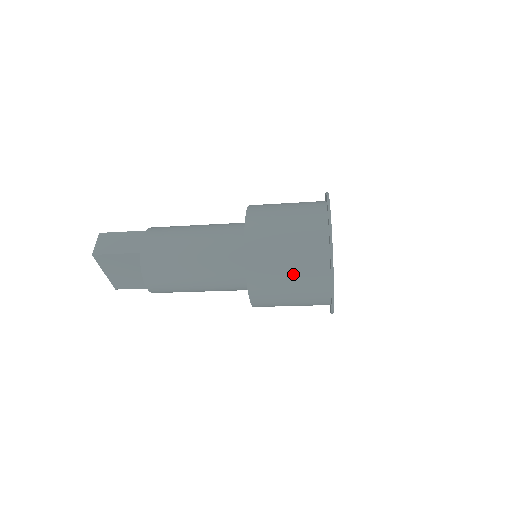
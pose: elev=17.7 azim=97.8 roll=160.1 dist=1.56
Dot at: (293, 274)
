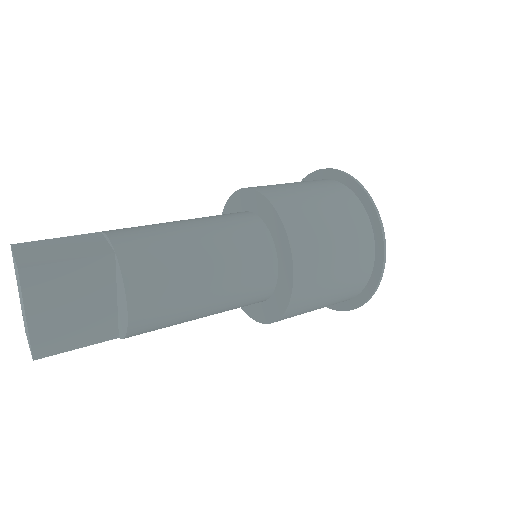
Dot at: (340, 241)
